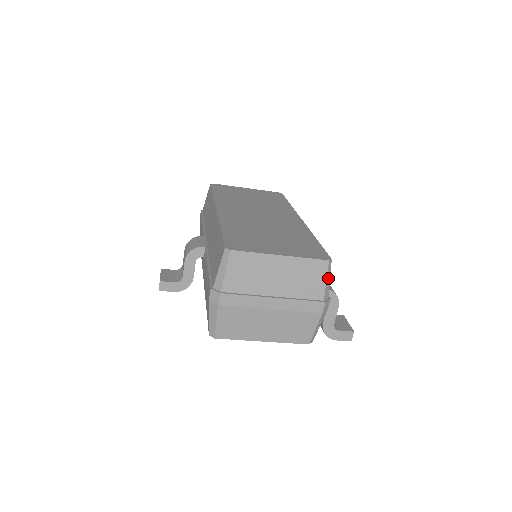
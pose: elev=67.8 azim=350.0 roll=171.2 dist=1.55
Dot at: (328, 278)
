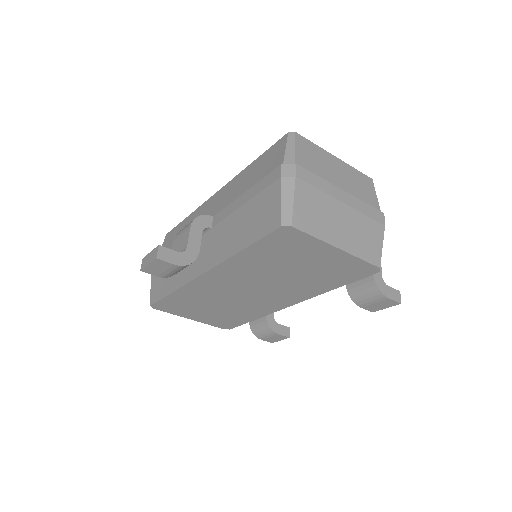
Dot at: (376, 197)
